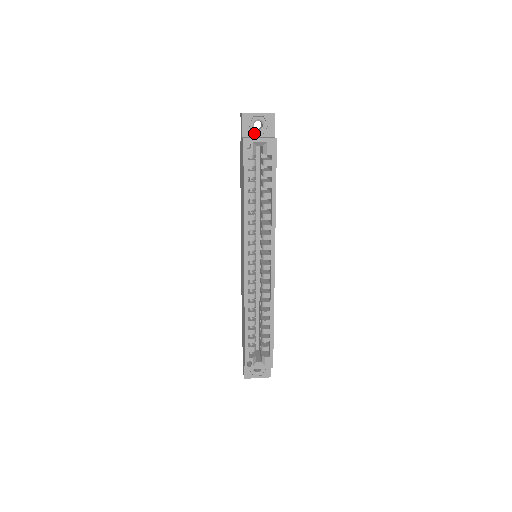
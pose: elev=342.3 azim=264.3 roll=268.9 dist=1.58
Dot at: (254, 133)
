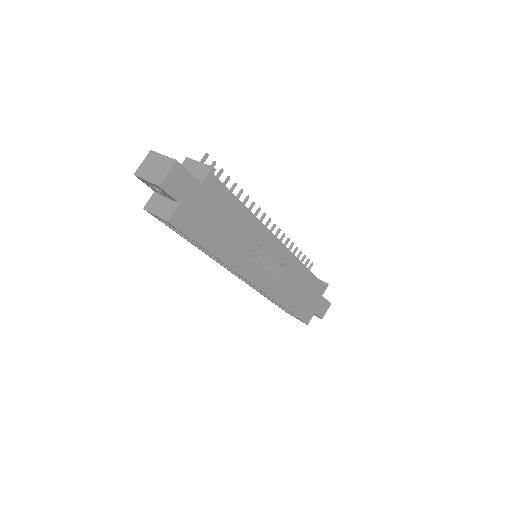
Dot at: (160, 192)
